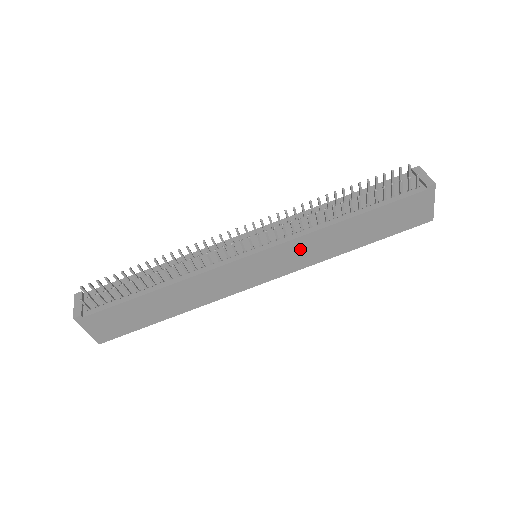
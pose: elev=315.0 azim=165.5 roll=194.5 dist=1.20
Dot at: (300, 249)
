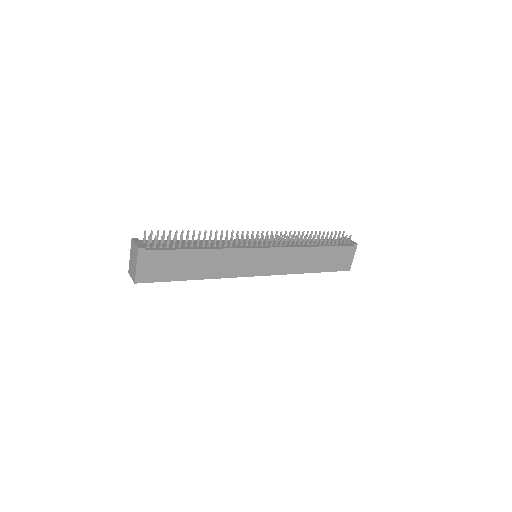
Dot at: (286, 257)
